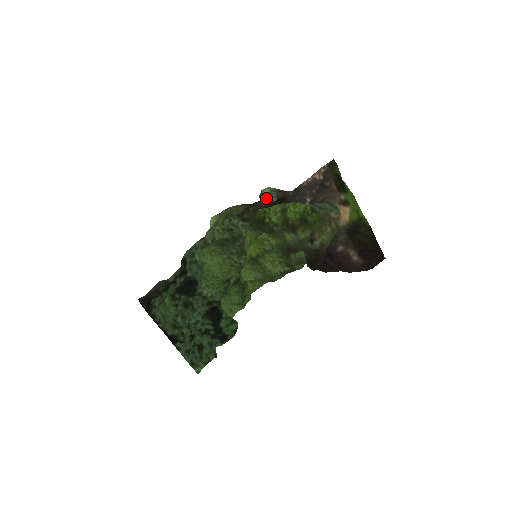
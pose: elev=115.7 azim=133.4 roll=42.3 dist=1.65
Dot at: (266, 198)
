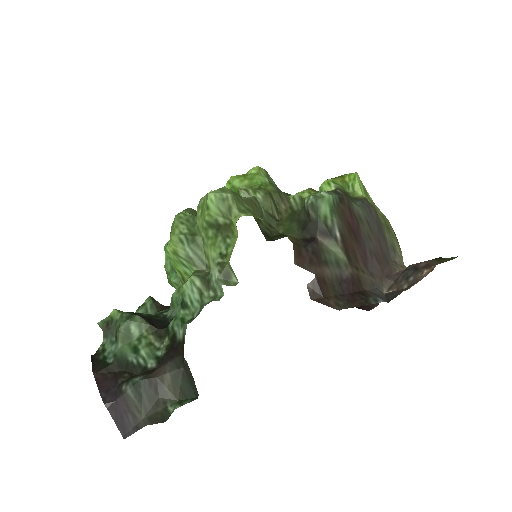
Dot at: (326, 238)
